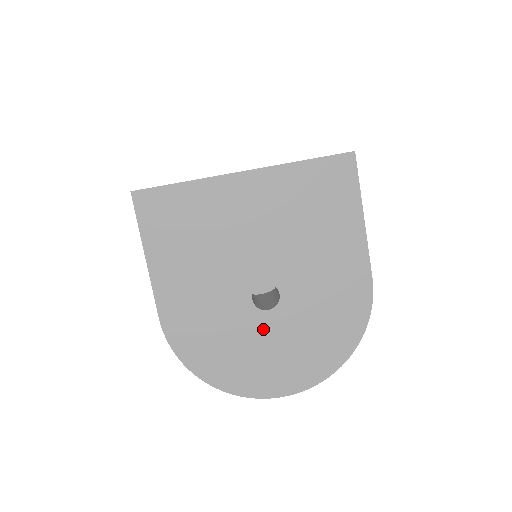
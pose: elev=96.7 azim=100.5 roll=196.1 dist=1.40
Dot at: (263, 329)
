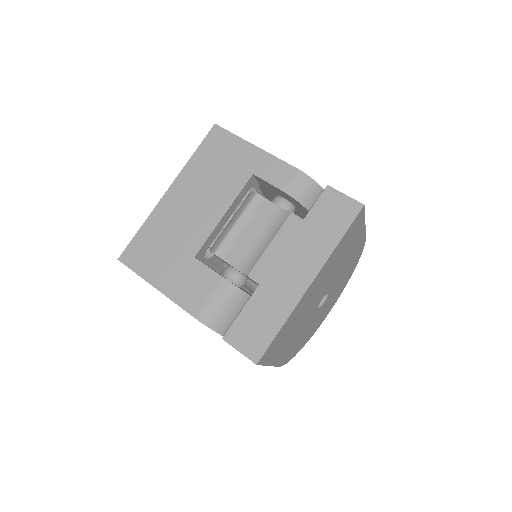
Dot at: (322, 309)
